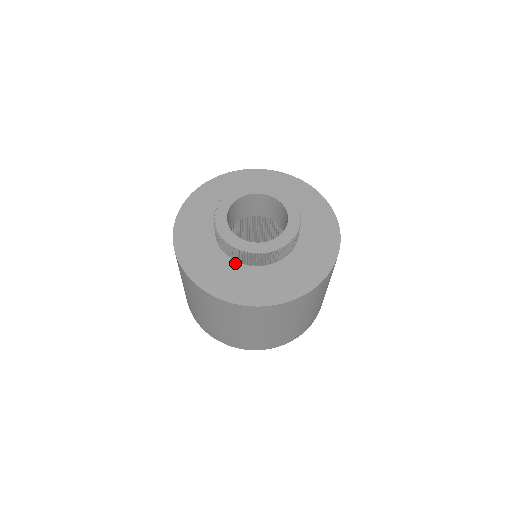
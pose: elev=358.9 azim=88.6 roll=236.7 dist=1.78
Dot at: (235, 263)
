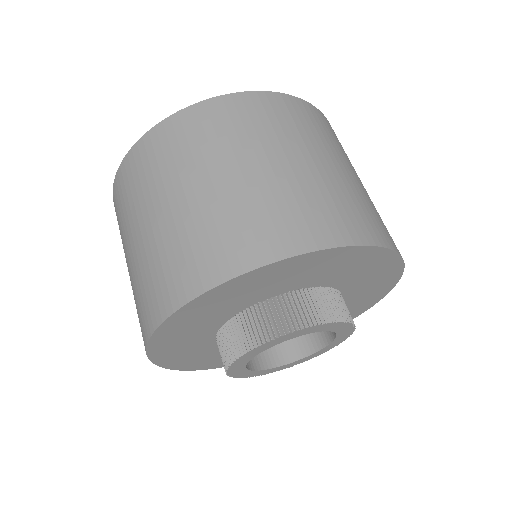
Dot at: occluded
